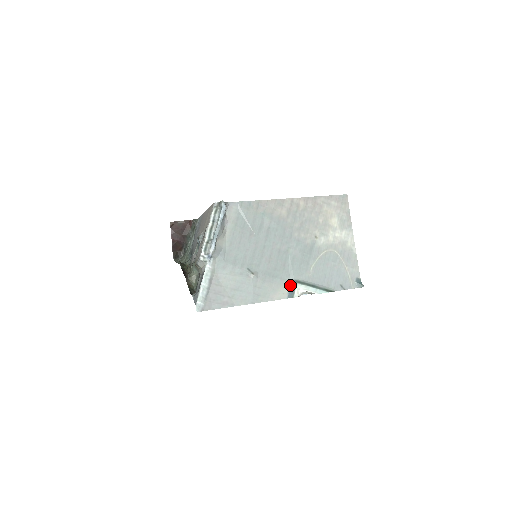
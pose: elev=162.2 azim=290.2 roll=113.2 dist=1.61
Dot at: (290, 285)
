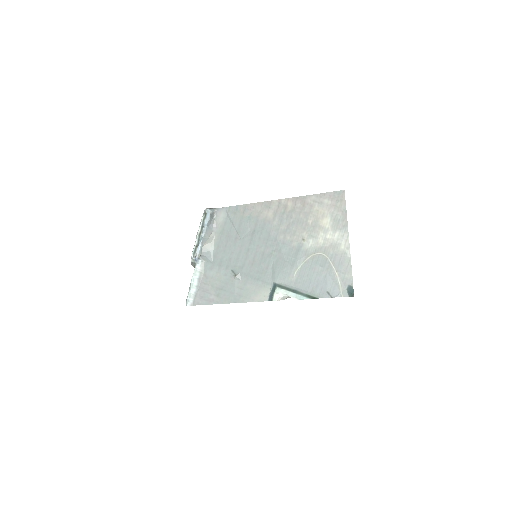
Dot at: (271, 288)
